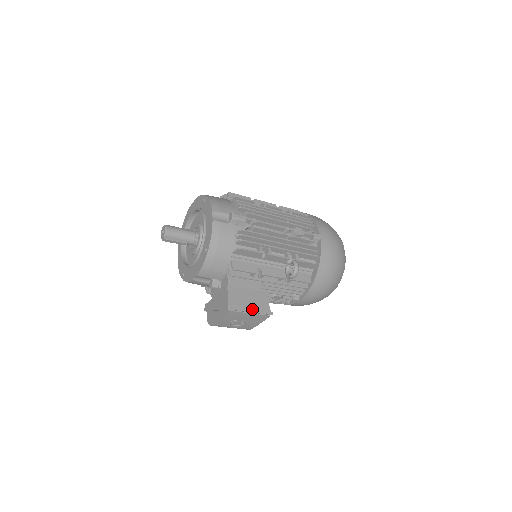
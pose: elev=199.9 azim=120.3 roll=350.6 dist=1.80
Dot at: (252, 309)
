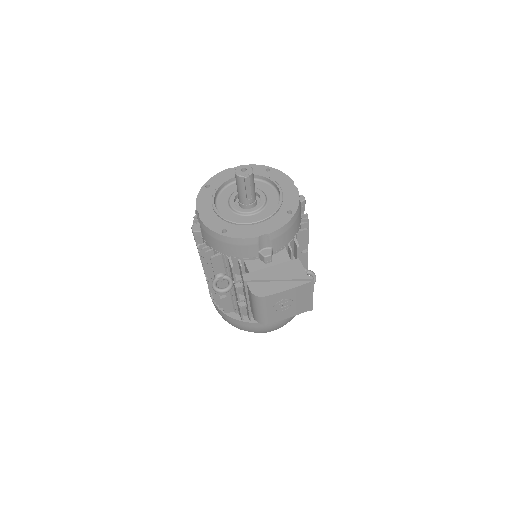
Dot at: occluded
